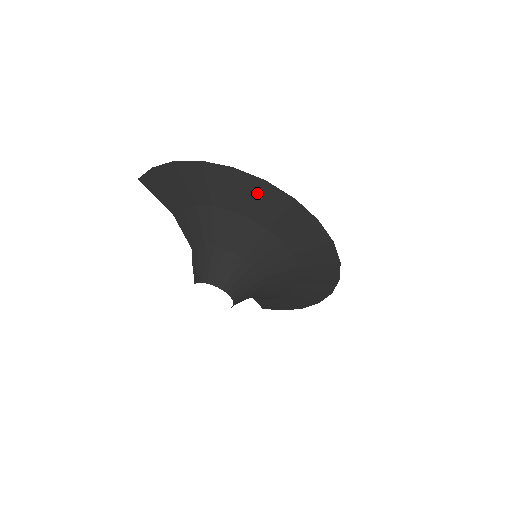
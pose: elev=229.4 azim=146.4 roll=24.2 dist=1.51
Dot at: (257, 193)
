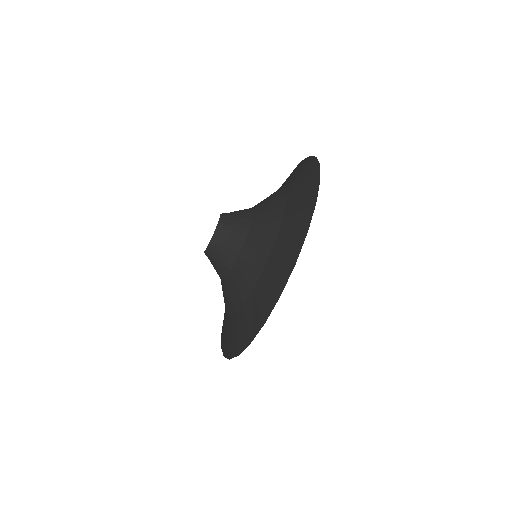
Dot at: (305, 207)
